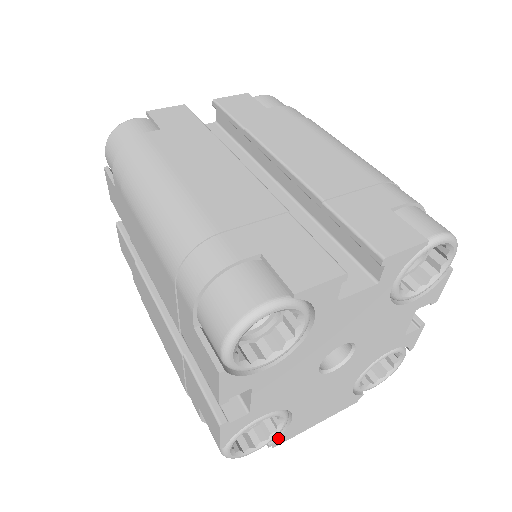
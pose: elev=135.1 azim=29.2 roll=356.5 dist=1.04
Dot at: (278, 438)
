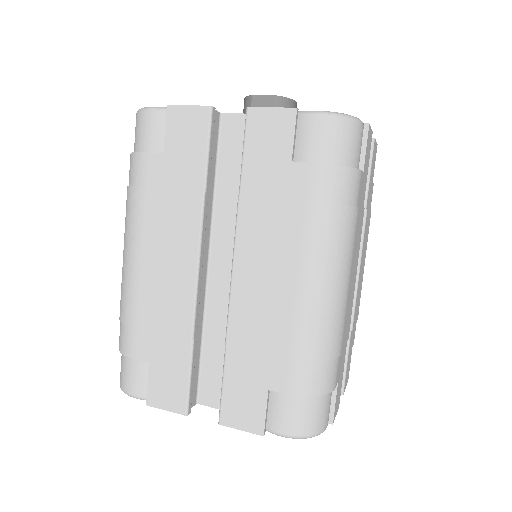
Dot at: occluded
